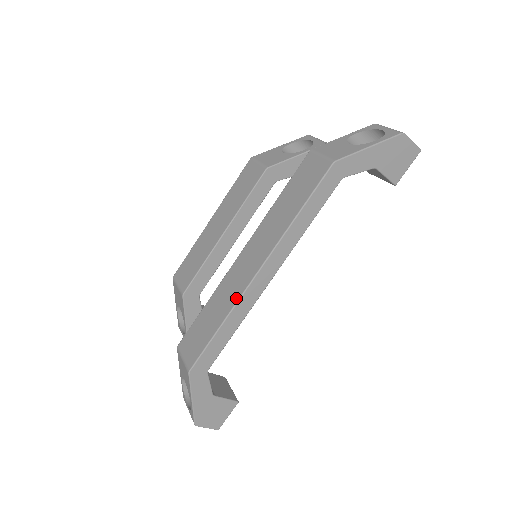
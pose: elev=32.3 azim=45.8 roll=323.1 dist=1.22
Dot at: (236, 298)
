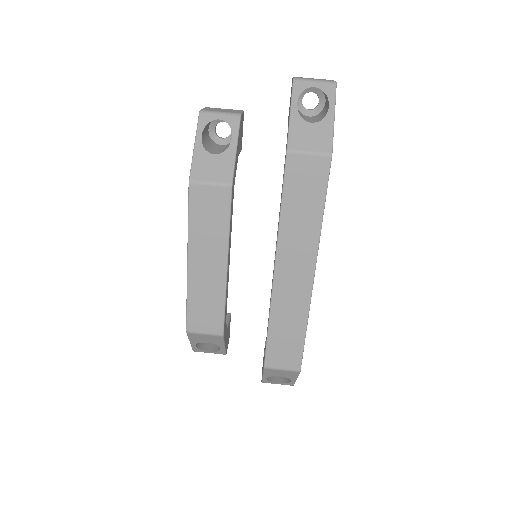
Dot at: (307, 304)
